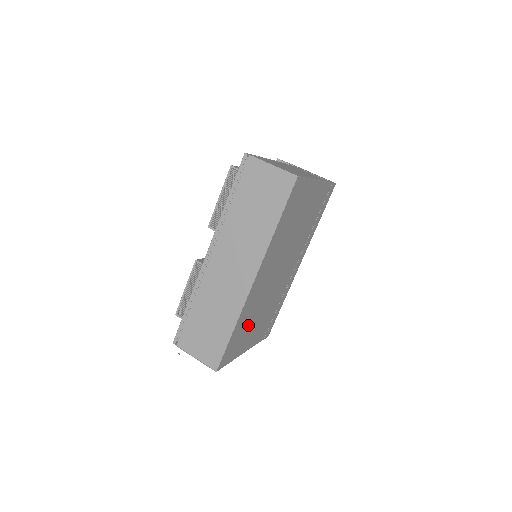
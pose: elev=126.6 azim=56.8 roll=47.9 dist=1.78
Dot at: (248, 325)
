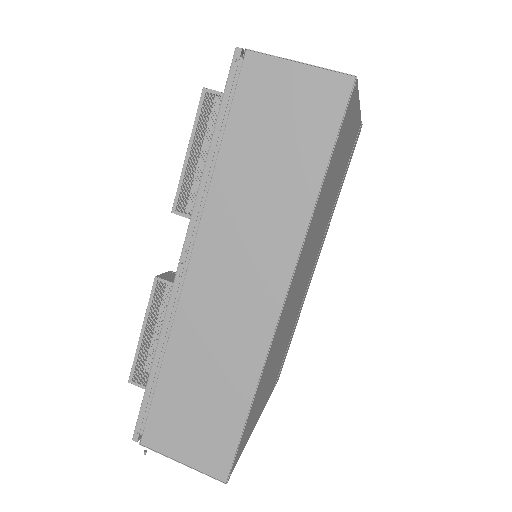
Dot at: (266, 380)
